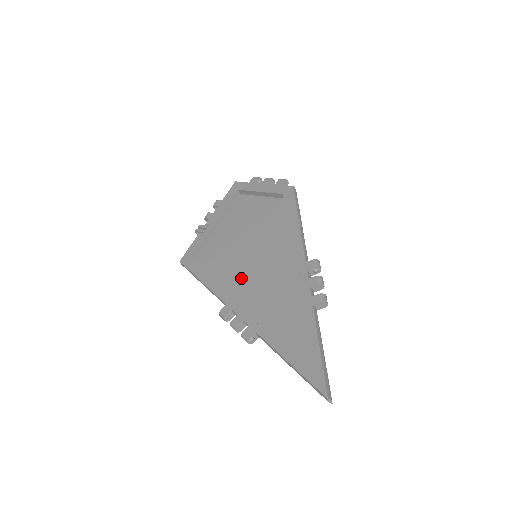
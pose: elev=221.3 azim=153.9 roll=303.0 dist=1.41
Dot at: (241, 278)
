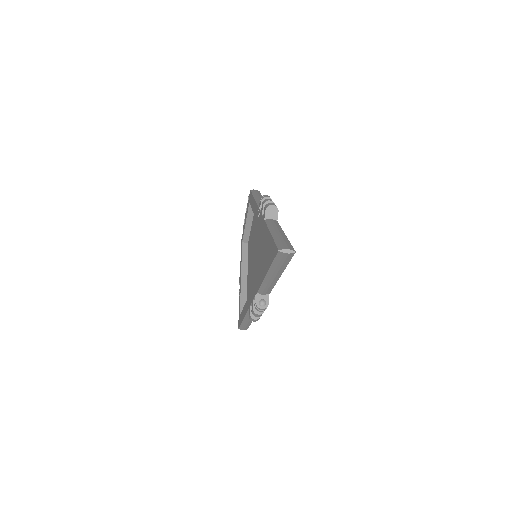
Dot at: occluded
